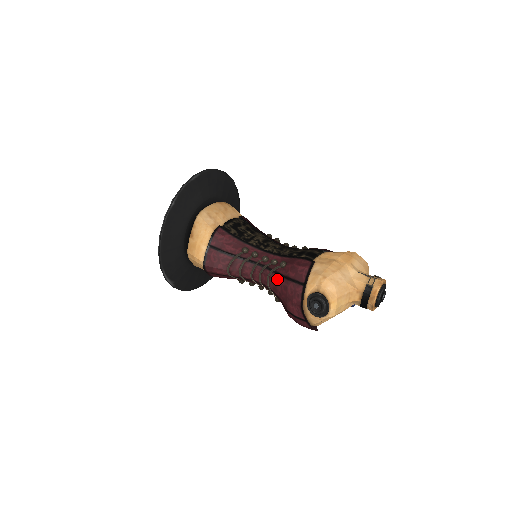
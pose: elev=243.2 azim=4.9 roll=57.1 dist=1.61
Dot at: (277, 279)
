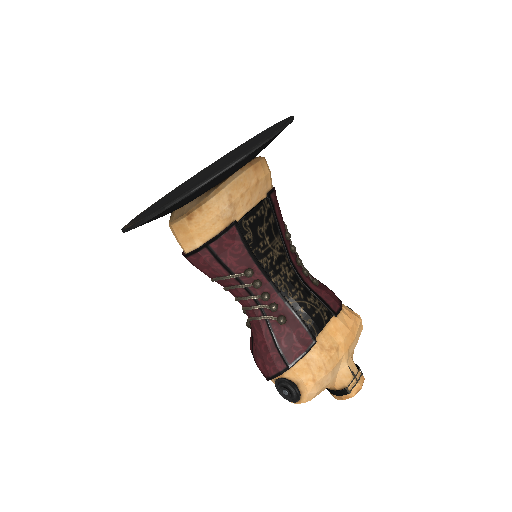
Dot at: (264, 331)
